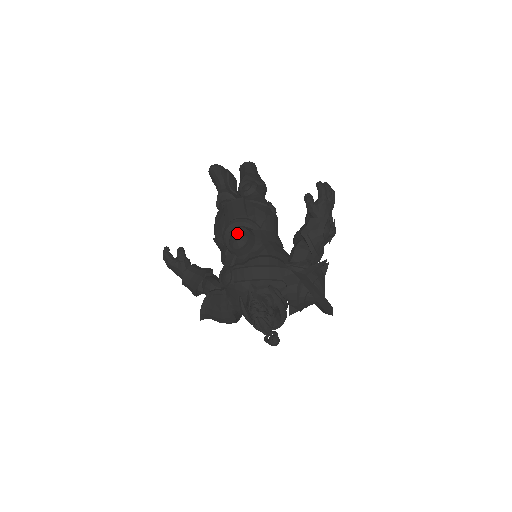
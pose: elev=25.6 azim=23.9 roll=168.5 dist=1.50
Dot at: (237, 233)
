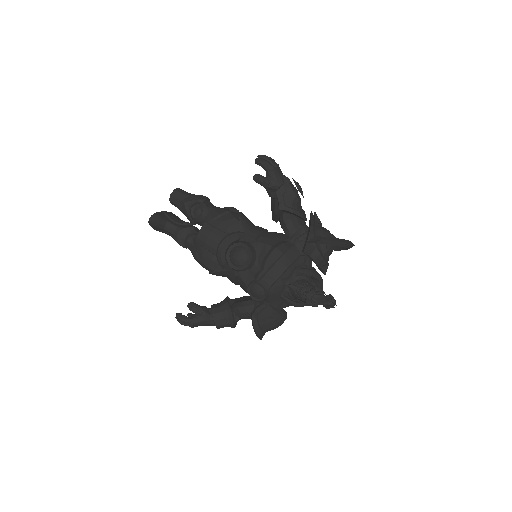
Dot at: (234, 252)
